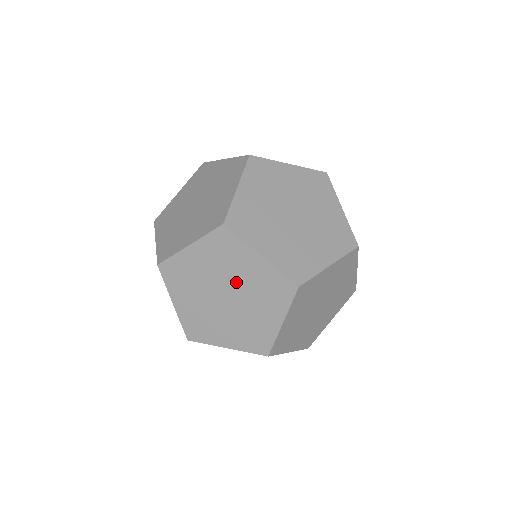
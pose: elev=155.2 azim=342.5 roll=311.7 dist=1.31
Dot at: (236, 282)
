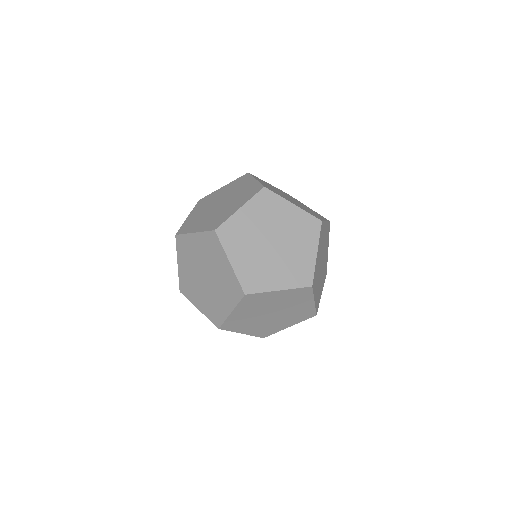
Dot at: (279, 229)
